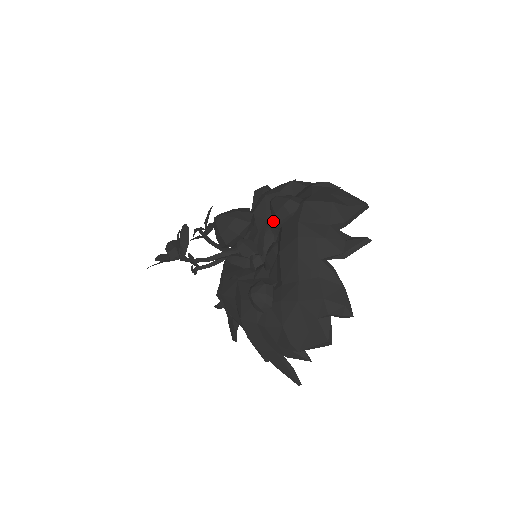
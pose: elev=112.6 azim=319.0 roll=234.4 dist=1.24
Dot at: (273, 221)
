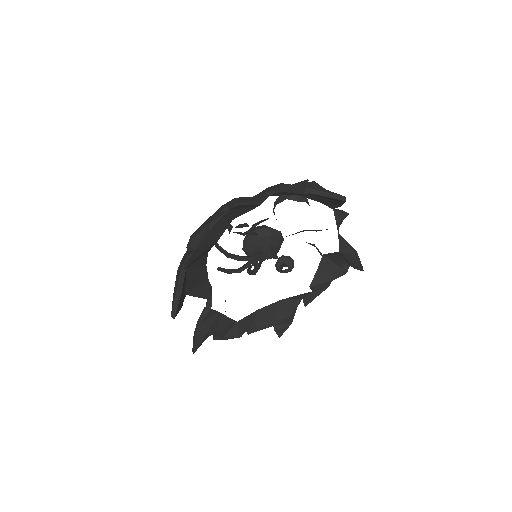
Dot at: occluded
